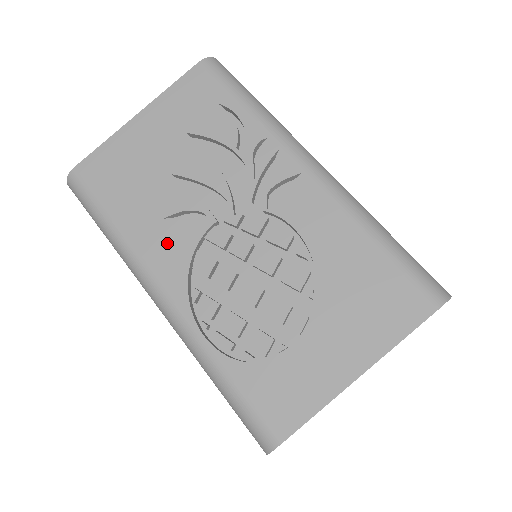
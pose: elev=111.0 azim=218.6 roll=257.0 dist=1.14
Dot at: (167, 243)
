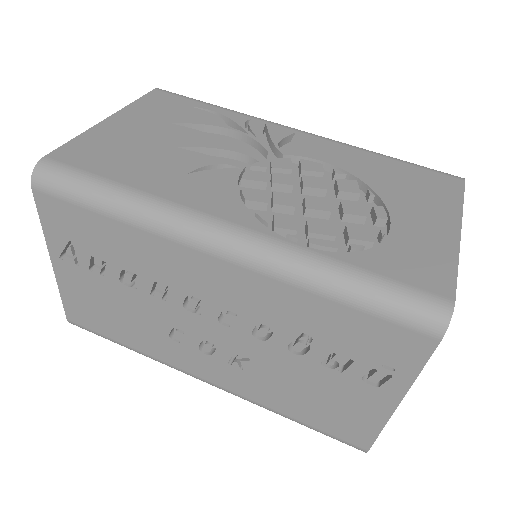
Dot at: (203, 189)
